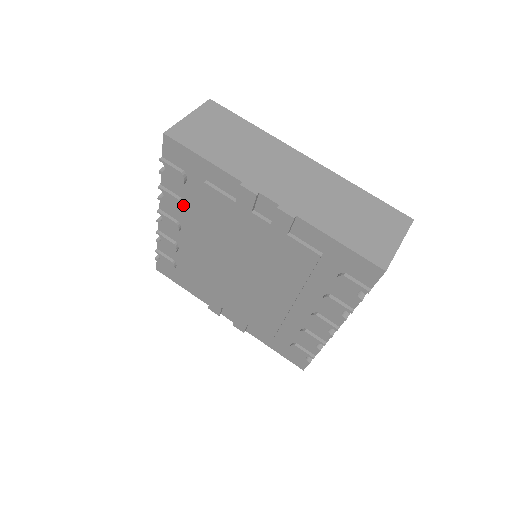
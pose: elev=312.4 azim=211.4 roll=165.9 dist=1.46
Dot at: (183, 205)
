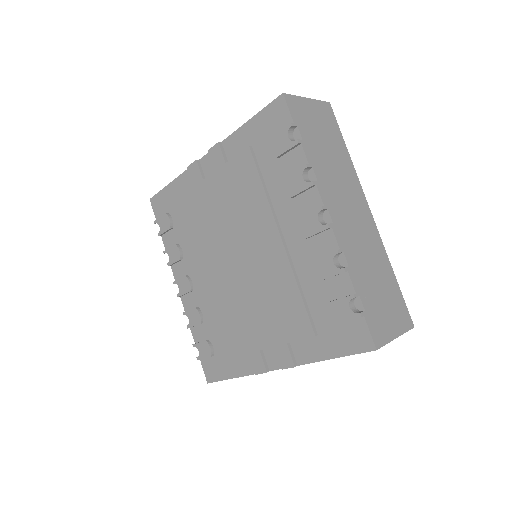
Dot at: (181, 250)
